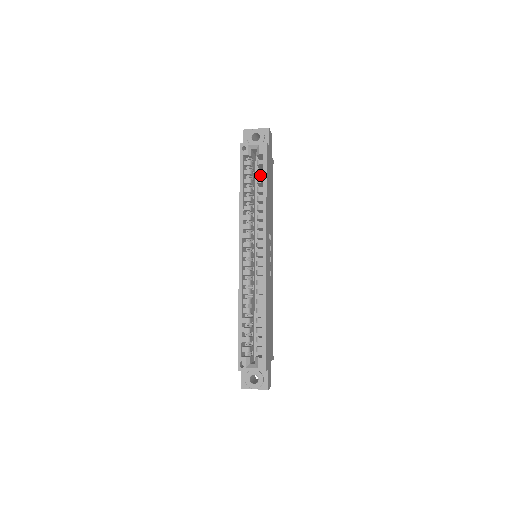
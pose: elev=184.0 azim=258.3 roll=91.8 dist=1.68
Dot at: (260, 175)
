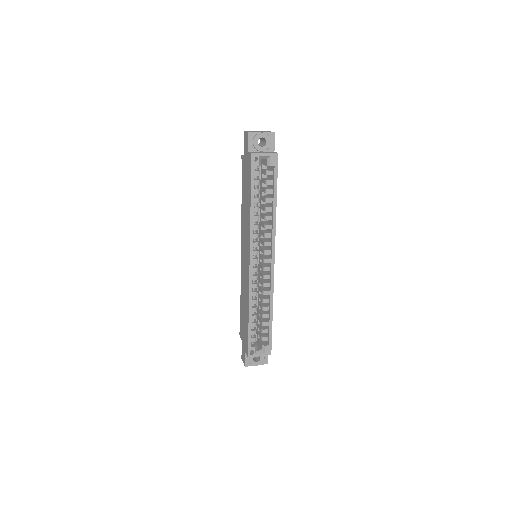
Dot at: occluded
